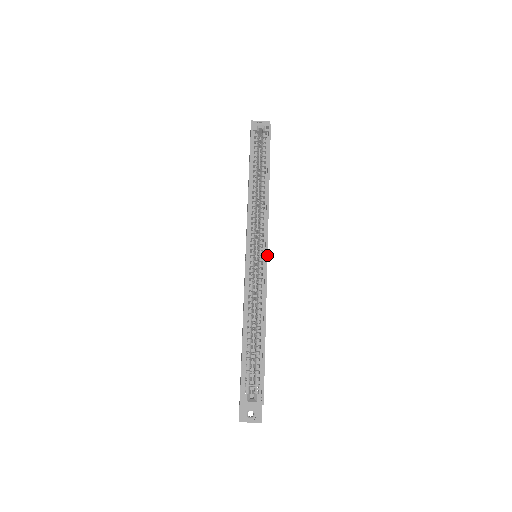
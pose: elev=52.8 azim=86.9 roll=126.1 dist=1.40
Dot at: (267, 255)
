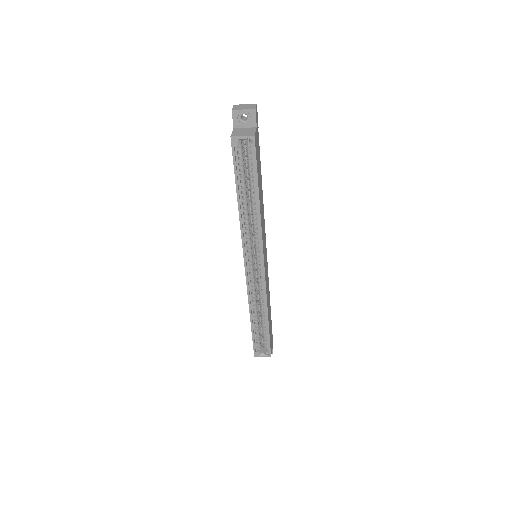
Dot at: (264, 269)
